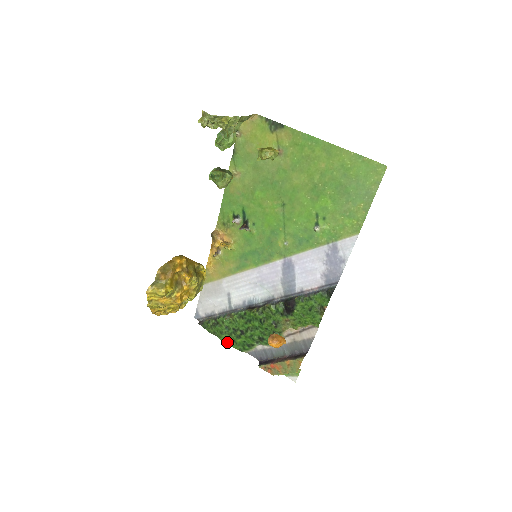
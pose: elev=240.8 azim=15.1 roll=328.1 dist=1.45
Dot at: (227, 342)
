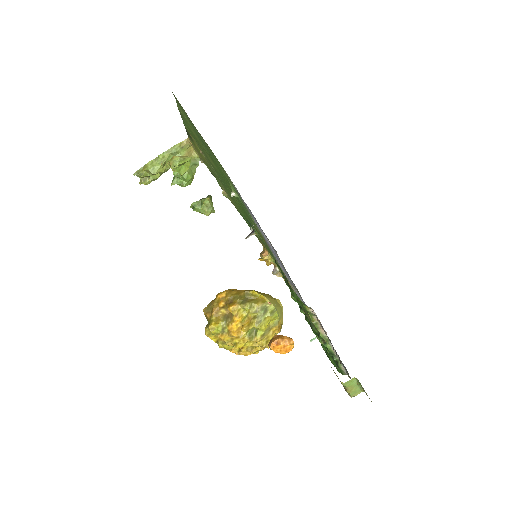
Dot at: occluded
